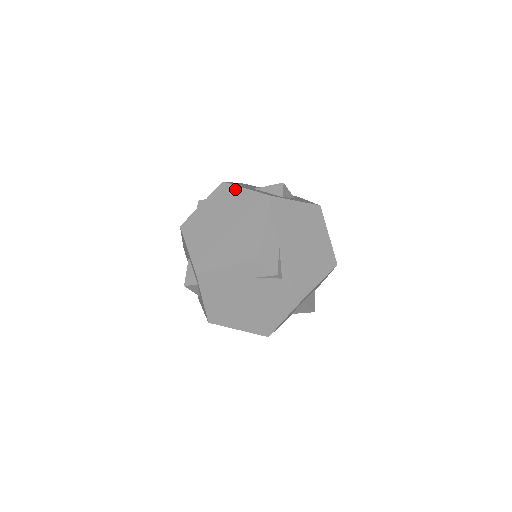
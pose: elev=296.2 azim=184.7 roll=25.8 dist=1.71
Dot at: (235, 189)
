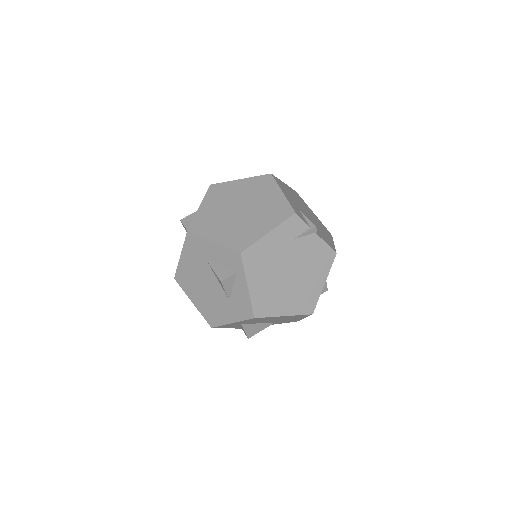
Dot at: (229, 184)
